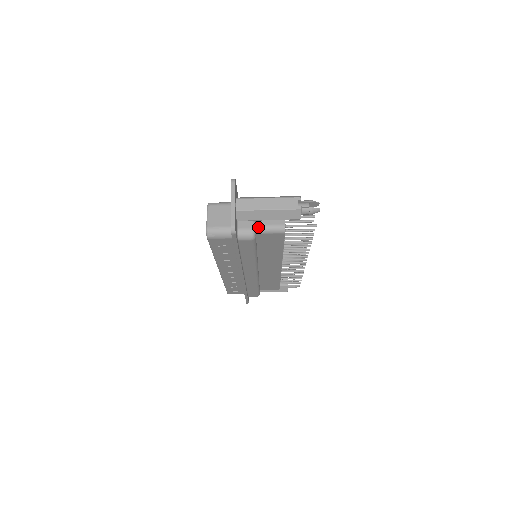
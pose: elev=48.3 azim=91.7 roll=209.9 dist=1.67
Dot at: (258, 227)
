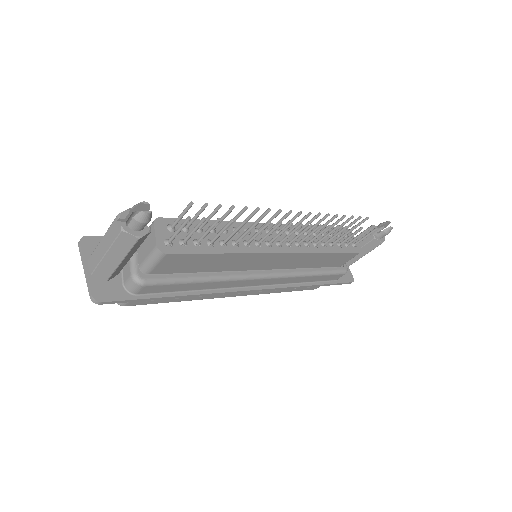
Dot at: (142, 266)
